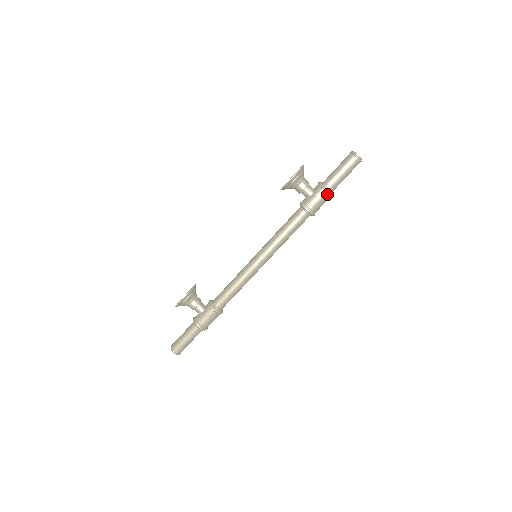
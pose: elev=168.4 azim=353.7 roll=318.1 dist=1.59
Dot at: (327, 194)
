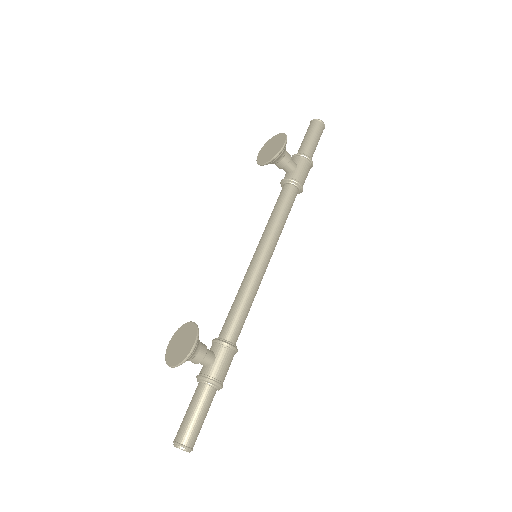
Dot at: (311, 164)
